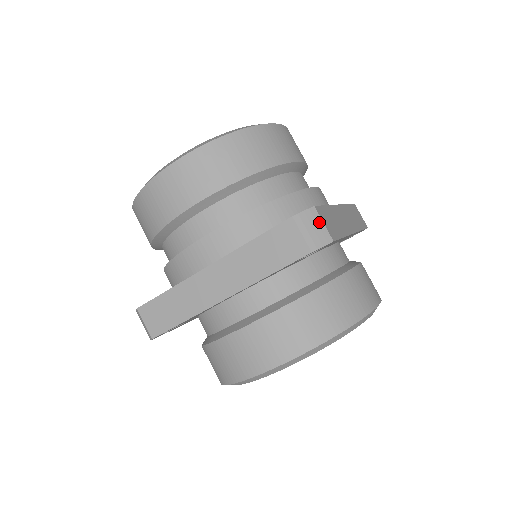
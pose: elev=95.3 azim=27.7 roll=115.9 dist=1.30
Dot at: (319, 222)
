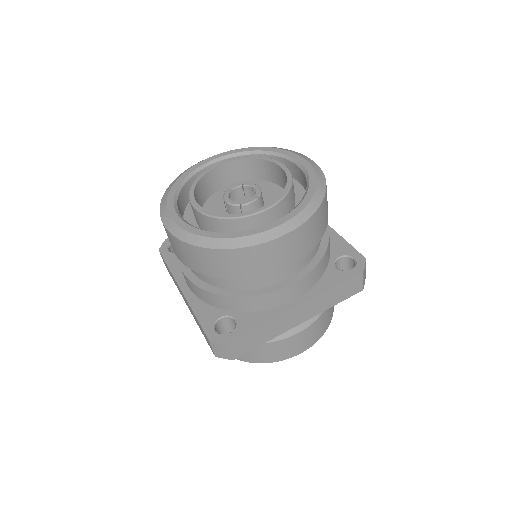
Dot at: (227, 350)
